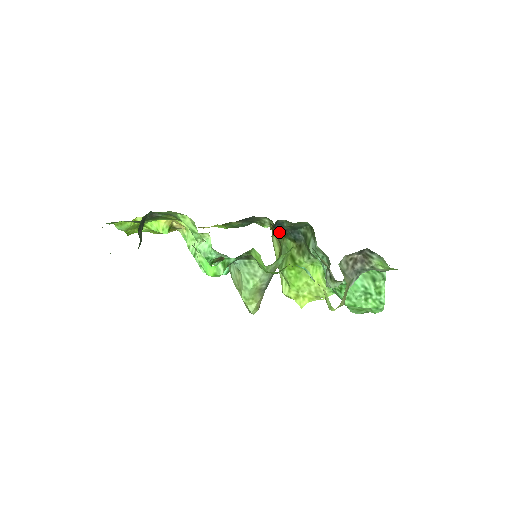
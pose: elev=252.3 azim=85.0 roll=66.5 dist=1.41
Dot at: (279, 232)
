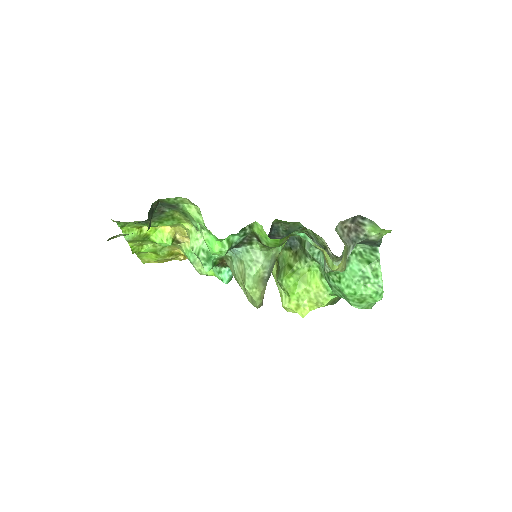
Dot at: occluded
